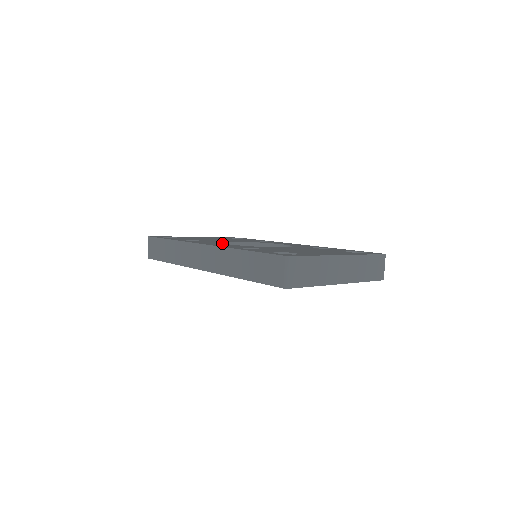
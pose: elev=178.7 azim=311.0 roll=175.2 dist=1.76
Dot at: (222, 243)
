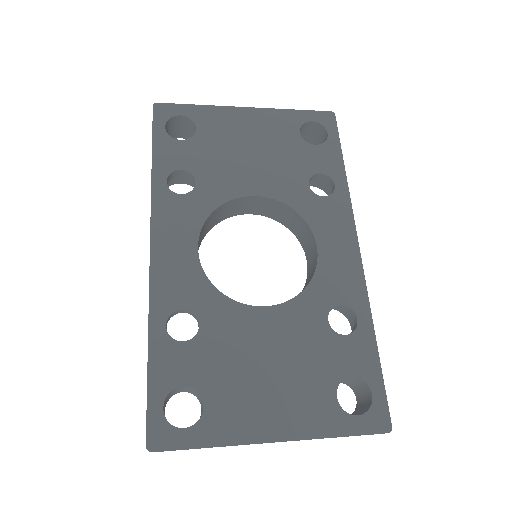
Dot at: (197, 235)
